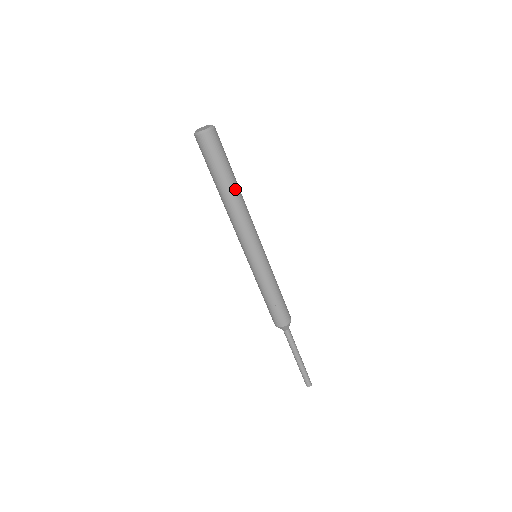
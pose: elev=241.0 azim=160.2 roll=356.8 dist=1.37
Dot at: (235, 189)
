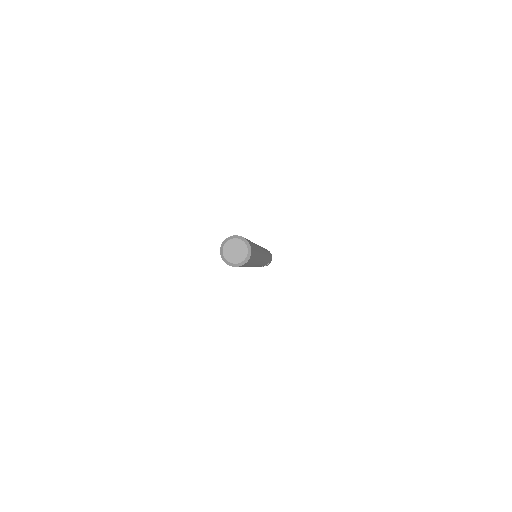
Dot at: (257, 260)
